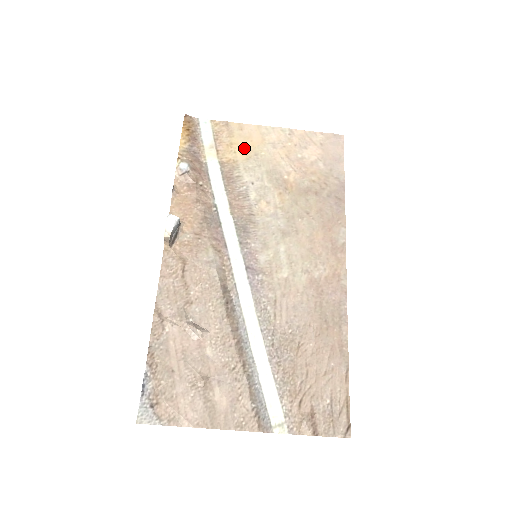
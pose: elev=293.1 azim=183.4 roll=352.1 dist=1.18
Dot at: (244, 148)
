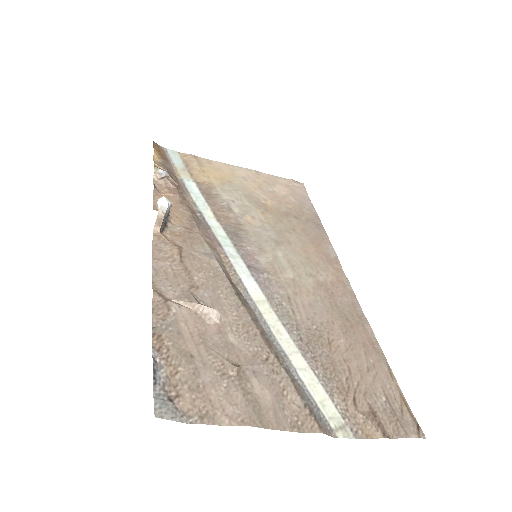
Dot at: (217, 176)
